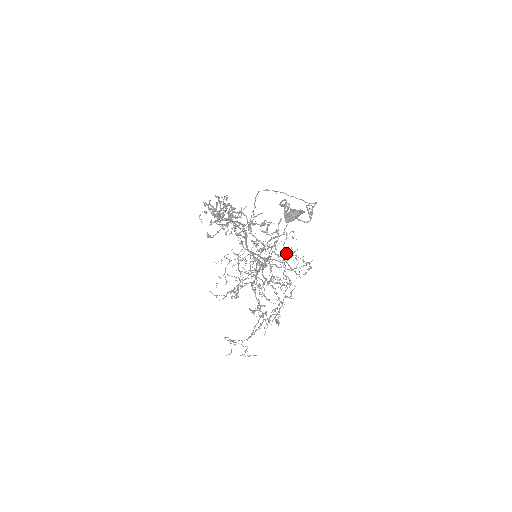
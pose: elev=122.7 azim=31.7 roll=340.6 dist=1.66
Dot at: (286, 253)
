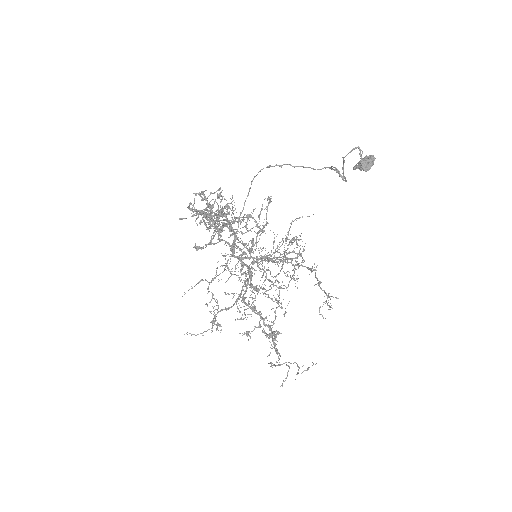
Dot at: (294, 238)
